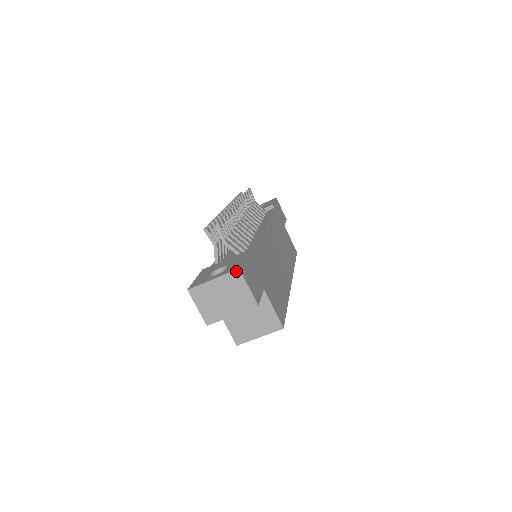
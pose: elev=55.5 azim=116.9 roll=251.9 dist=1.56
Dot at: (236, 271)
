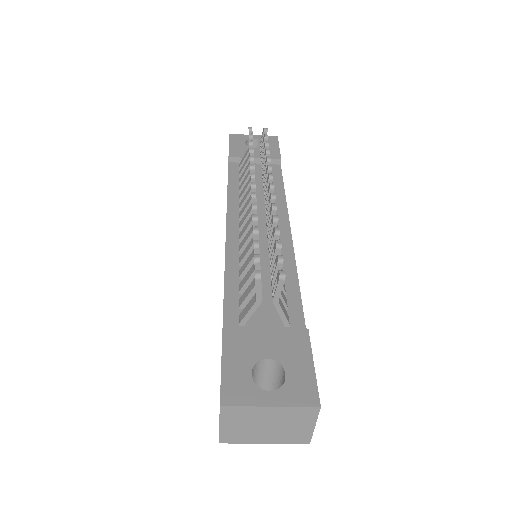
Dot at: (313, 408)
